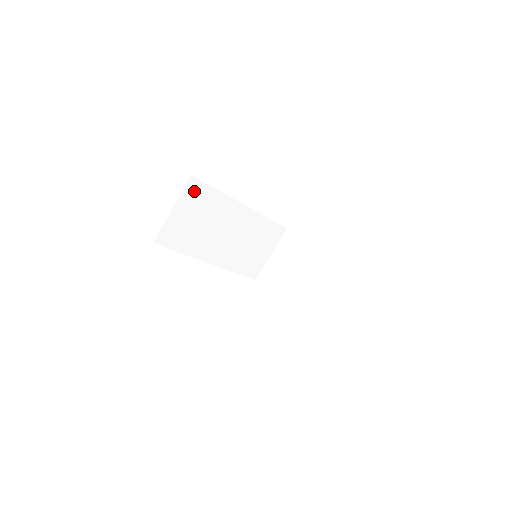
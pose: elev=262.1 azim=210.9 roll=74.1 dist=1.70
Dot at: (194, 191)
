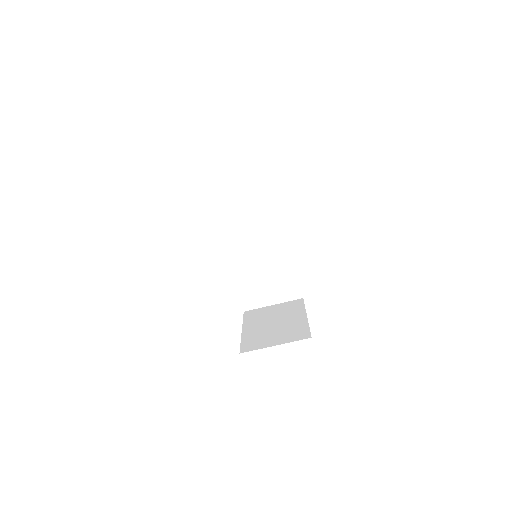
Dot at: (263, 180)
